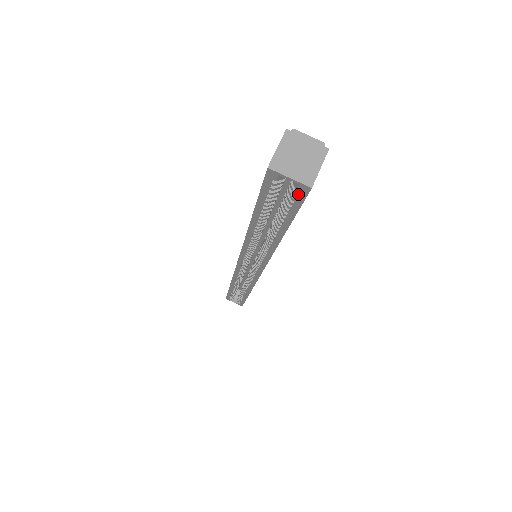
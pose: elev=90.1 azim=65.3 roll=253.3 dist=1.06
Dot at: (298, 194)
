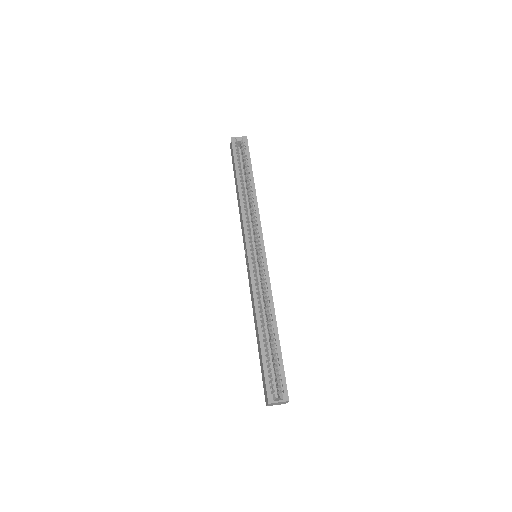
Dot at: (245, 143)
